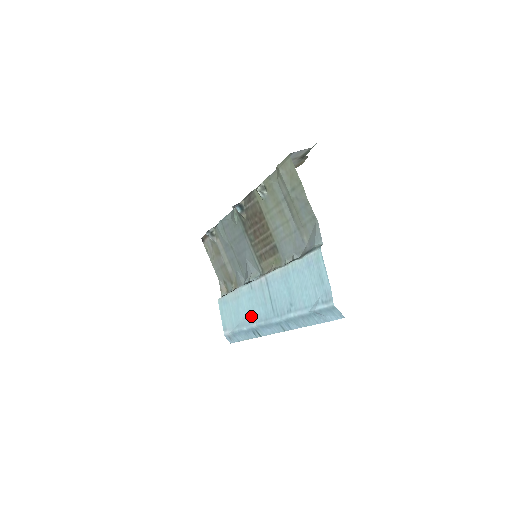
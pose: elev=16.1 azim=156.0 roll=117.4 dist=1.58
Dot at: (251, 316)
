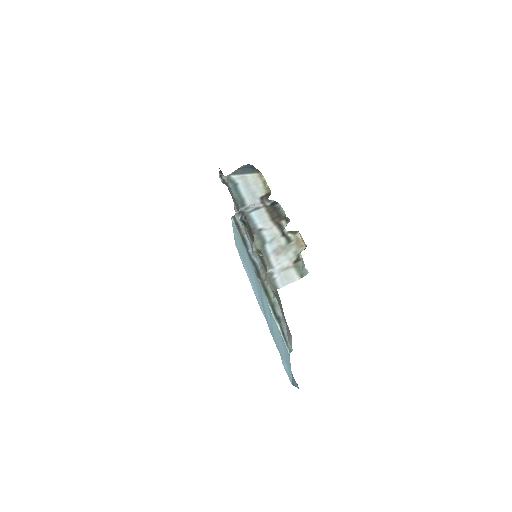
Dot at: (251, 277)
